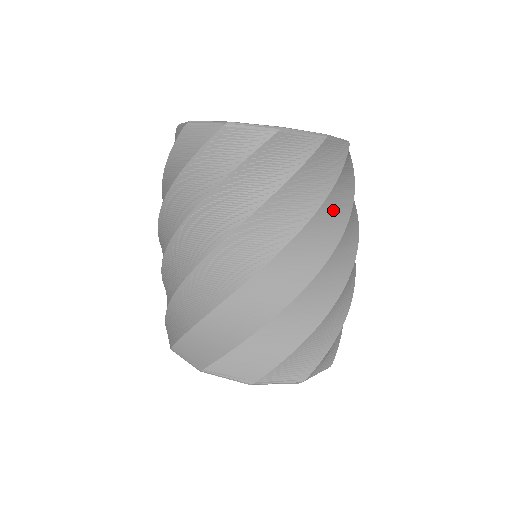
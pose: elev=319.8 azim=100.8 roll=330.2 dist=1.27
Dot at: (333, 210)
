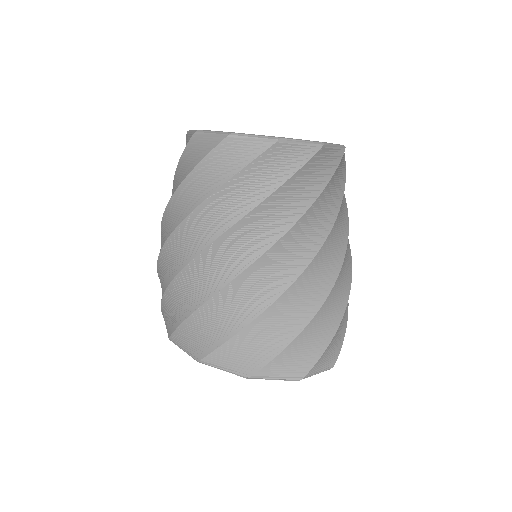
Dot at: (342, 212)
